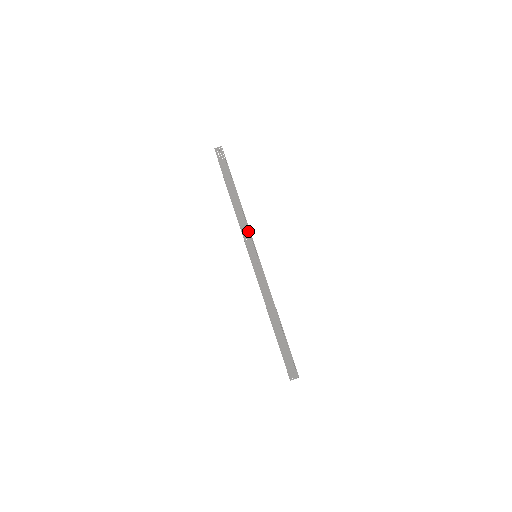
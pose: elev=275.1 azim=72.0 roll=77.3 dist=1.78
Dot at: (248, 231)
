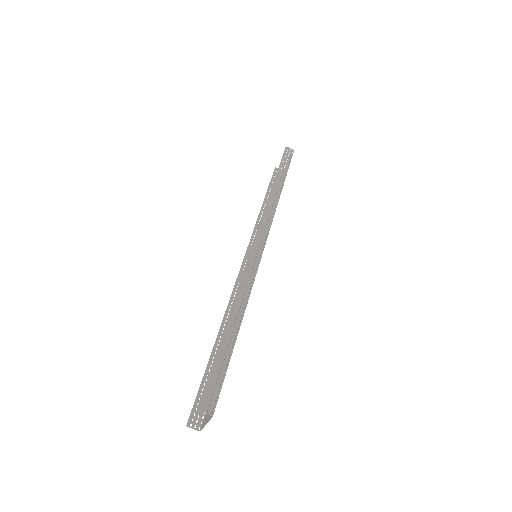
Dot at: (269, 223)
